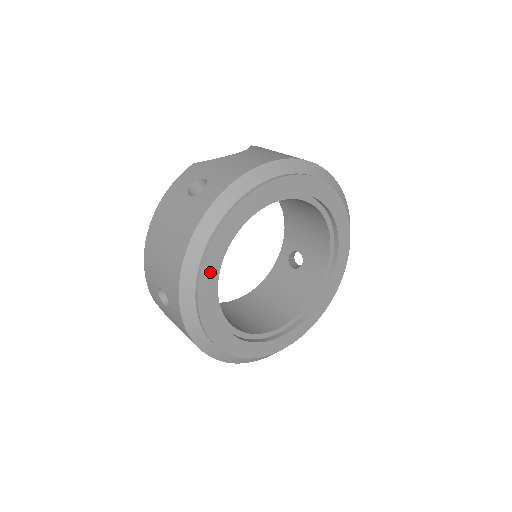
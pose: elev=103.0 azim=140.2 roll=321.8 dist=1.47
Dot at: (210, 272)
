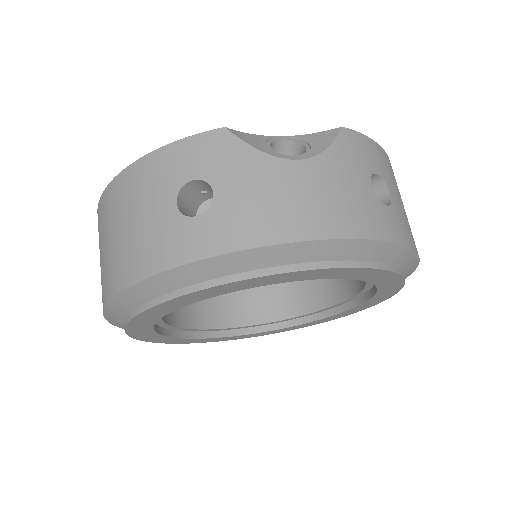
Dot at: (152, 315)
